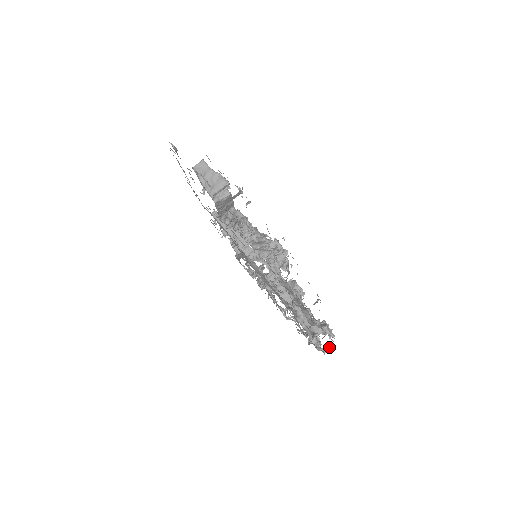
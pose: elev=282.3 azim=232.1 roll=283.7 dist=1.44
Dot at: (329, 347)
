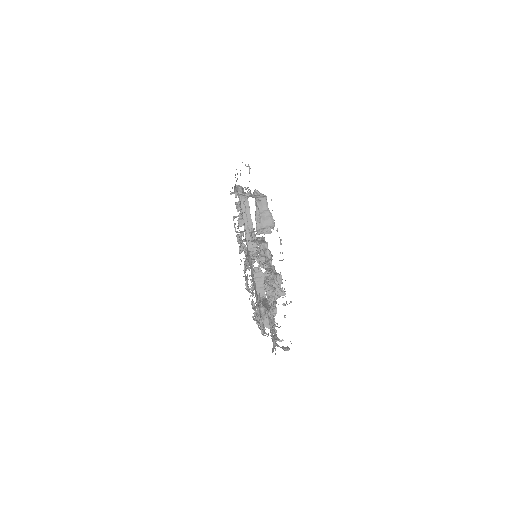
Dot at: occluded
